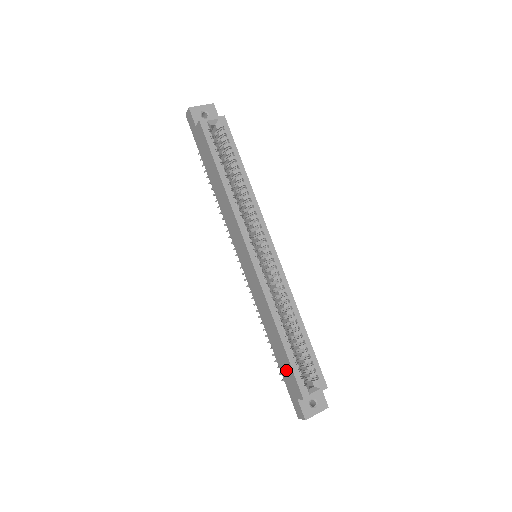
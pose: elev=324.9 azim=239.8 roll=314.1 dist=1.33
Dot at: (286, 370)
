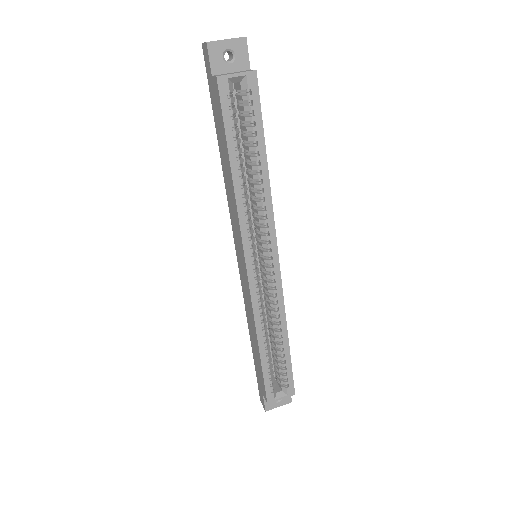
Dot at: (259, 371)
